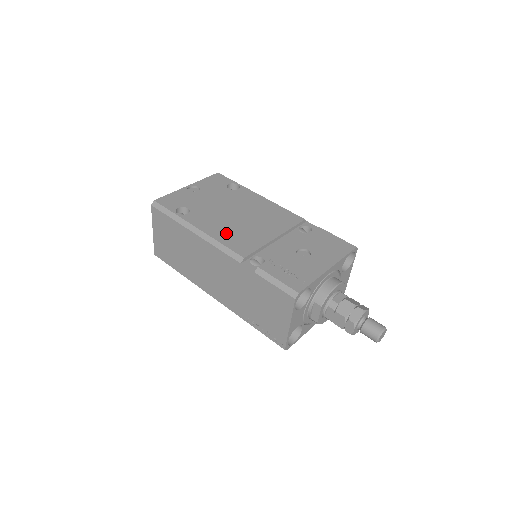
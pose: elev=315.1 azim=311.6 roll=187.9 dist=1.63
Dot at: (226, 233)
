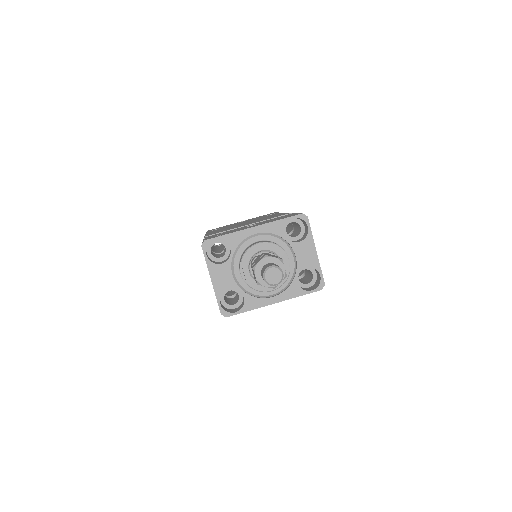
Dot at: occluded
